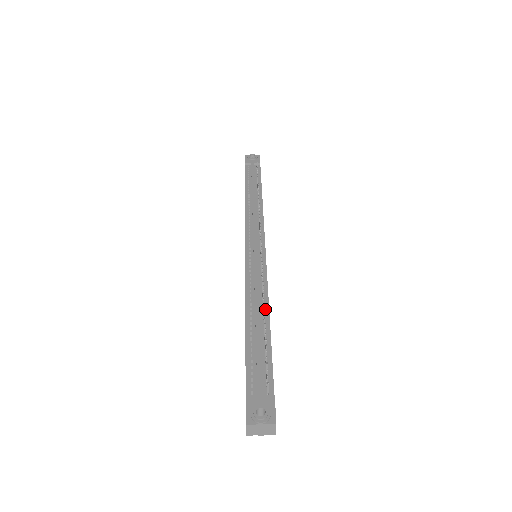
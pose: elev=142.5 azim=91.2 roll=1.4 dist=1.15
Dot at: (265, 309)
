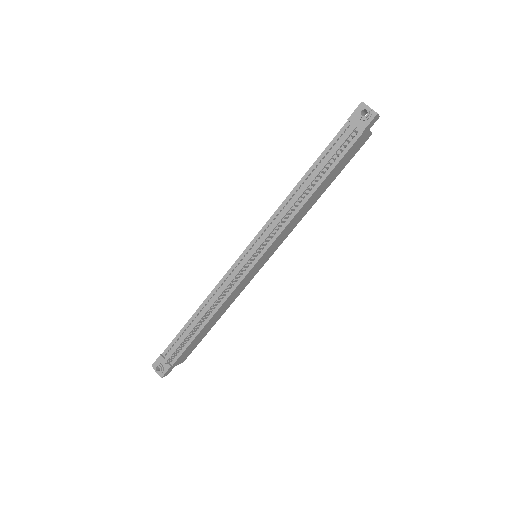
Dot at: (209, 316)
